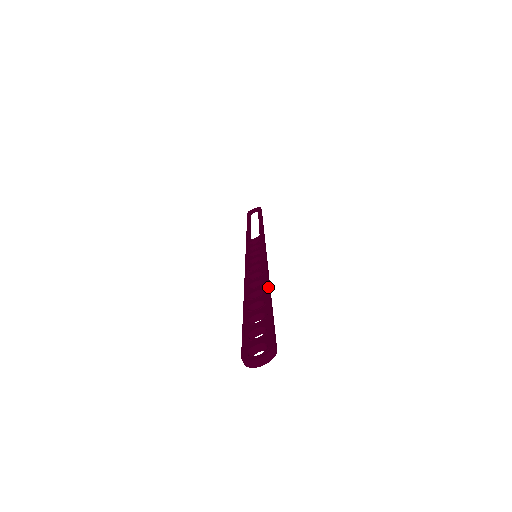
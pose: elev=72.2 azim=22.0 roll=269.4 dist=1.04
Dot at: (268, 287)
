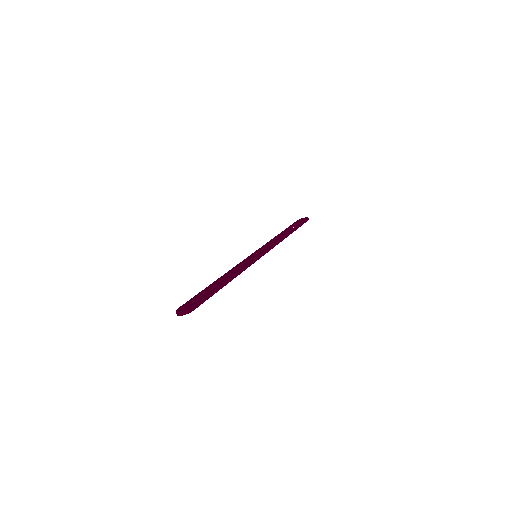
Dot at: (229, 277)
